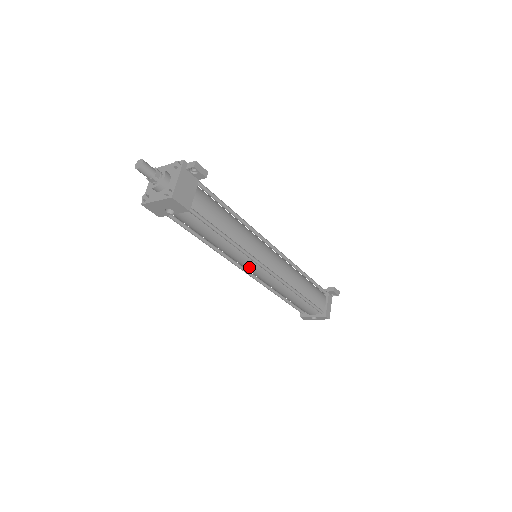
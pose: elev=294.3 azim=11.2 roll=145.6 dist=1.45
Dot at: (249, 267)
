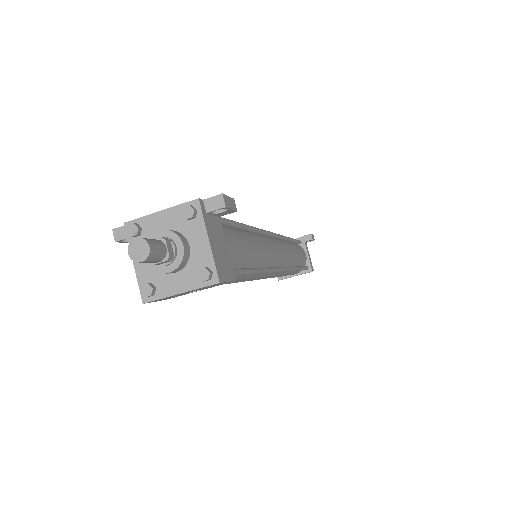
Dot at: (260, 278)
